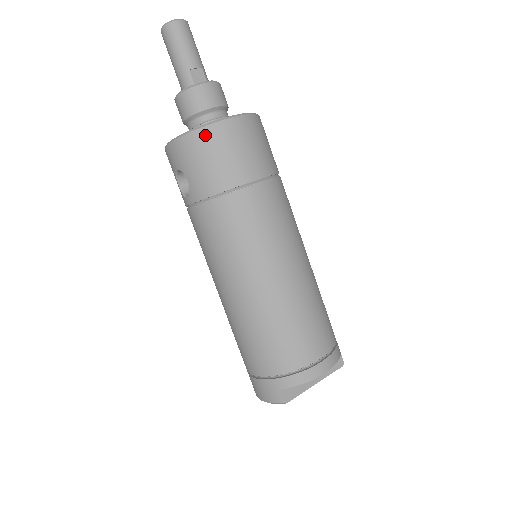
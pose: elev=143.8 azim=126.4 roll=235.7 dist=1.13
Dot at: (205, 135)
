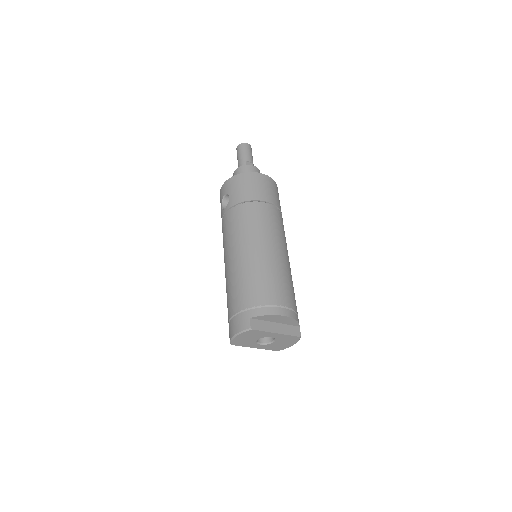
Dot at: (246, 176)
